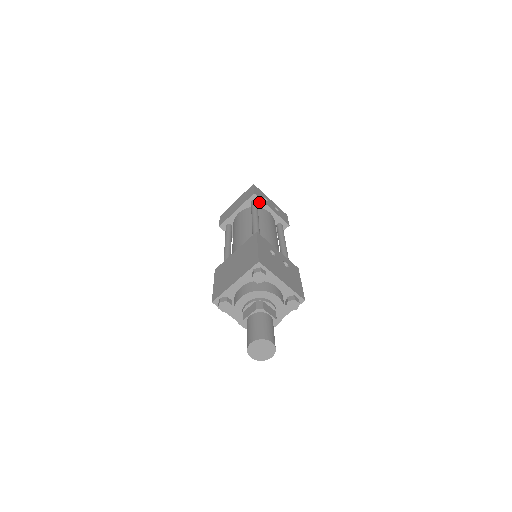
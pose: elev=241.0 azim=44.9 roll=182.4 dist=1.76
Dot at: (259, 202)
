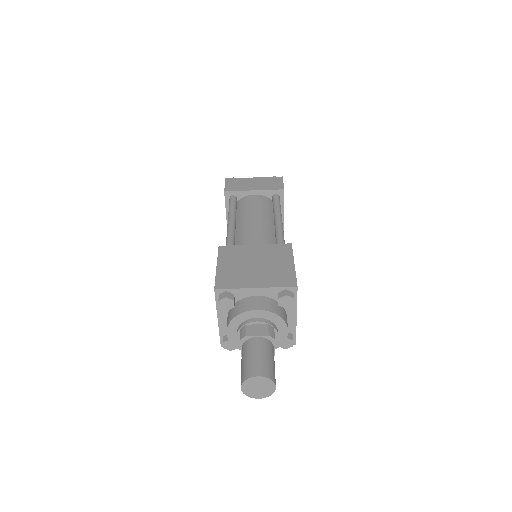
Dot at: (280, 200)
